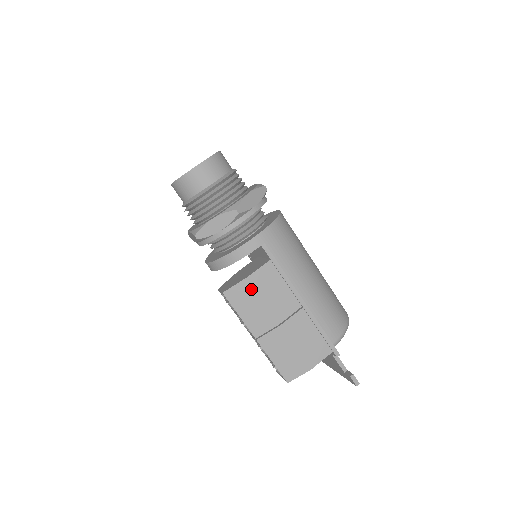
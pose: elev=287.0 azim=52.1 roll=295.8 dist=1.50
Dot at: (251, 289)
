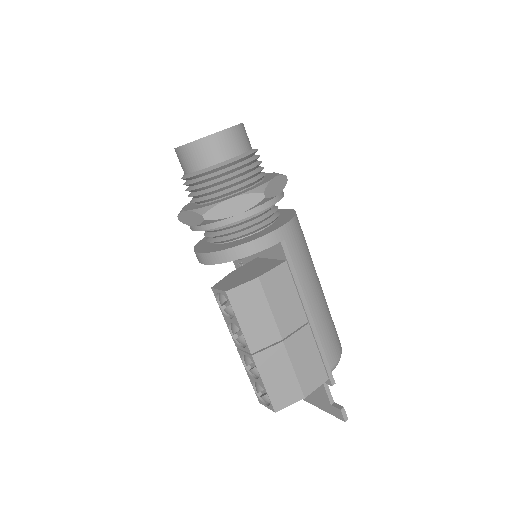
Dot at: (260, 292)
